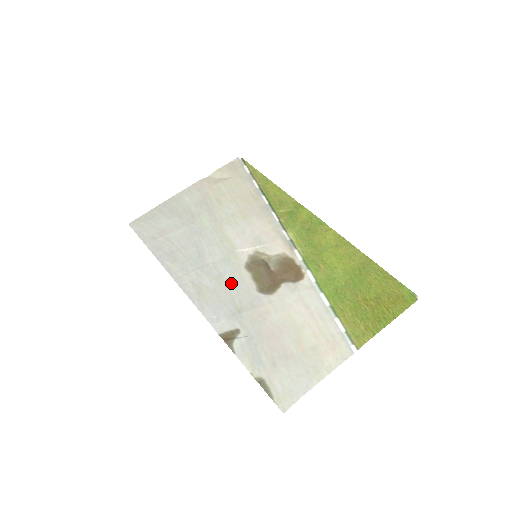
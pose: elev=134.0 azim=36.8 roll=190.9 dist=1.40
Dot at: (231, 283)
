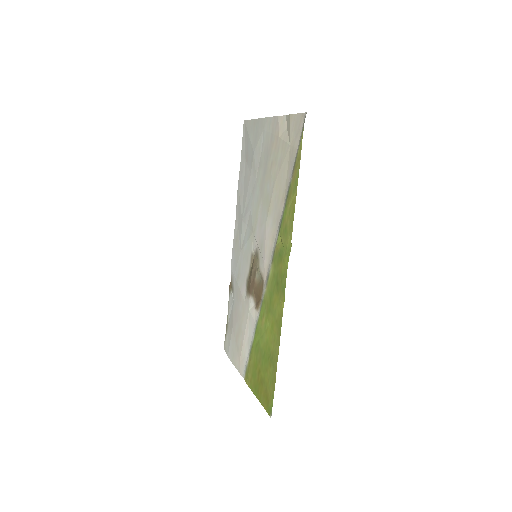
Dot at: (243, 256)
